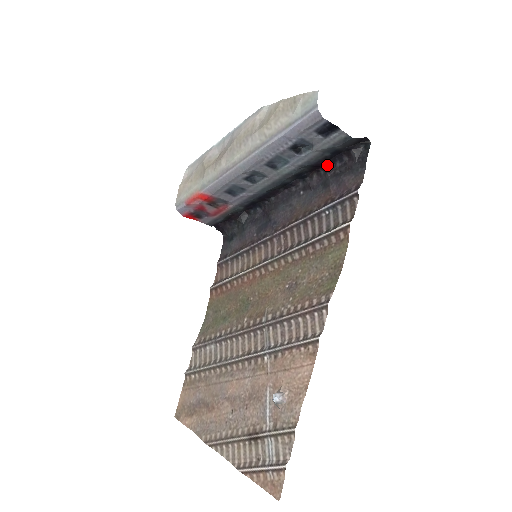
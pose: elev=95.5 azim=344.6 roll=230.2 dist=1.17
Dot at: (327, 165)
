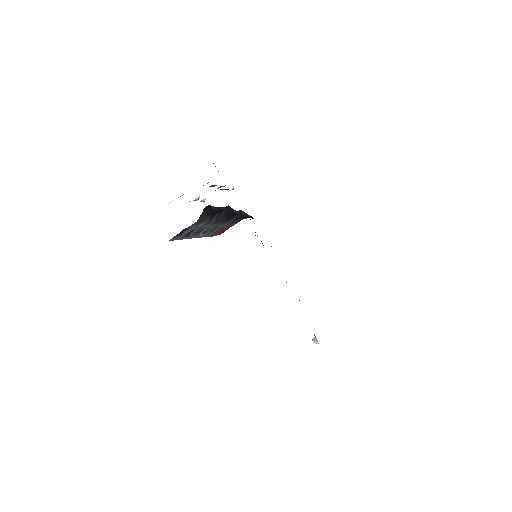
Dot at: (220, 209)
